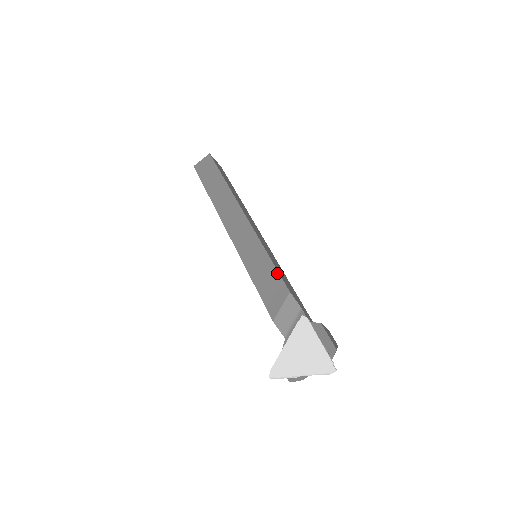
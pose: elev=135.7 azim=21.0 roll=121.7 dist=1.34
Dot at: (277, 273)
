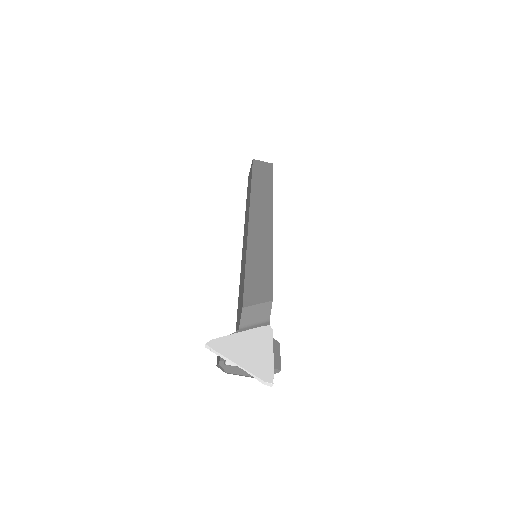
Dot at: (271, 280)
